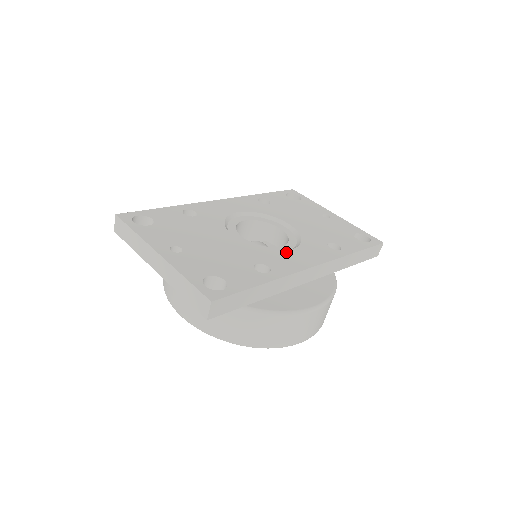
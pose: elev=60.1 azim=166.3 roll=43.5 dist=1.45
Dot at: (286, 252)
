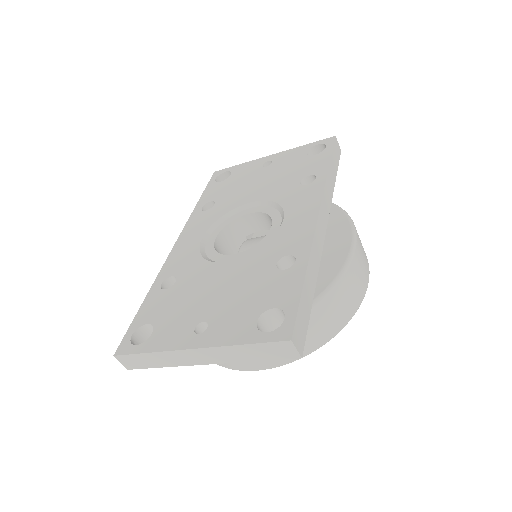
Dot at: (283, 227)
